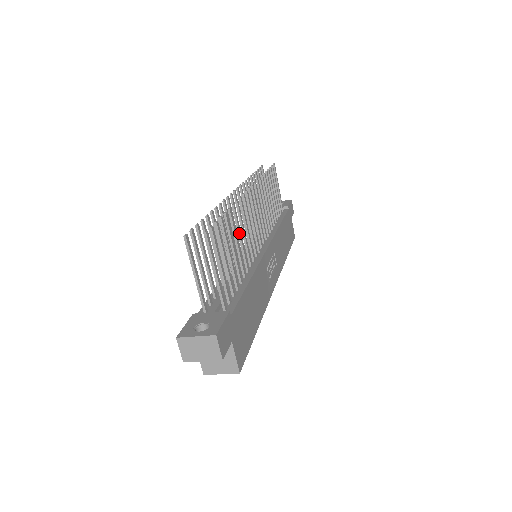
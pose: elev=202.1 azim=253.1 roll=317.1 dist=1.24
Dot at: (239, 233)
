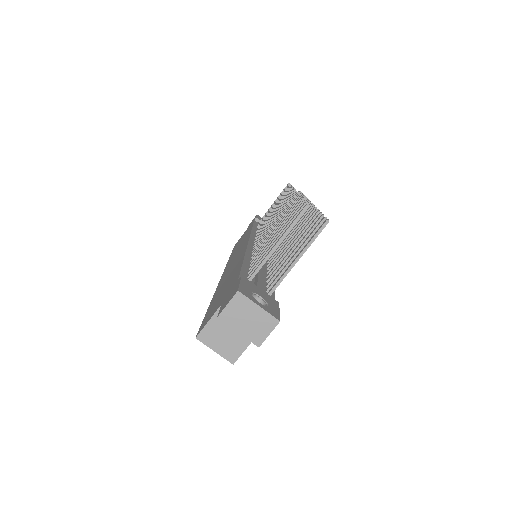
Dot at: occluded
